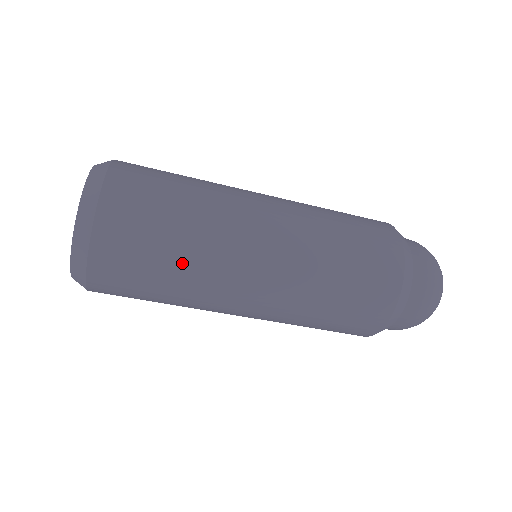
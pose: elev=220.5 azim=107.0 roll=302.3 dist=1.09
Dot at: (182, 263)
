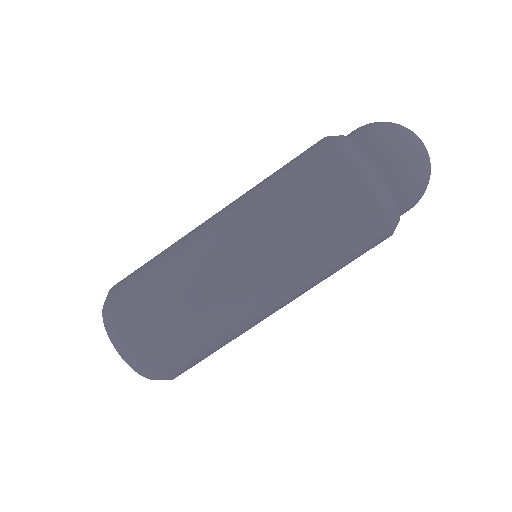
Dot at: (187, 306)
